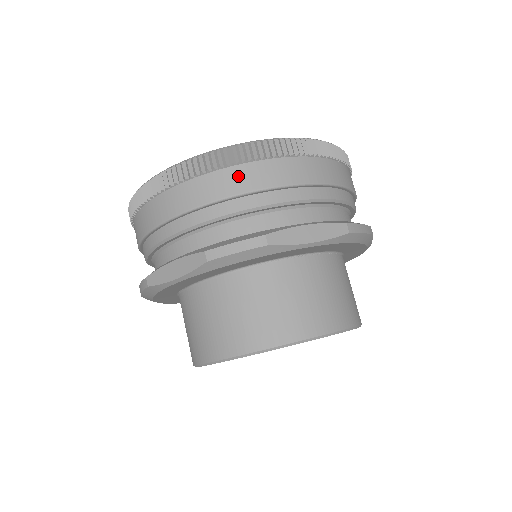
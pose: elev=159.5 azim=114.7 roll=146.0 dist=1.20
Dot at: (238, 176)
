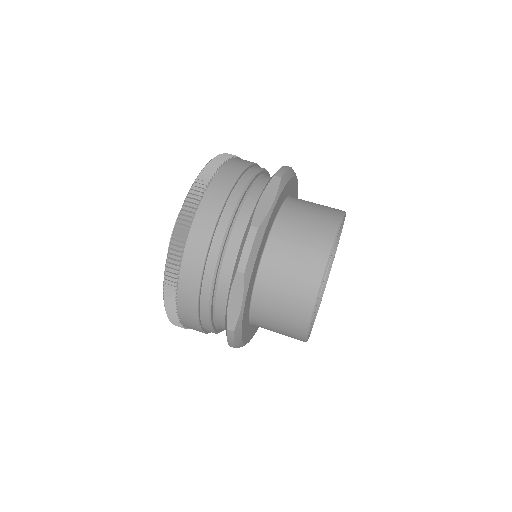
Dot at: (240, 160)
